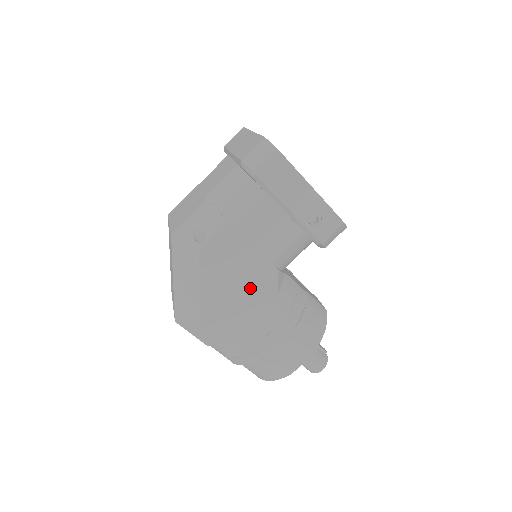
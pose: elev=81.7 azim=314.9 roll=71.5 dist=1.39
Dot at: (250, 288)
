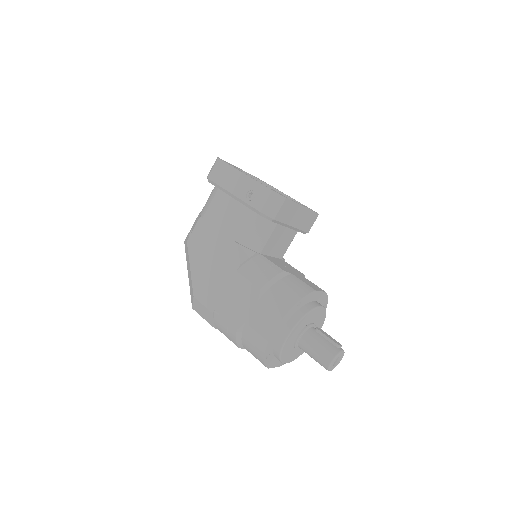
Dot at: (221, 262)
